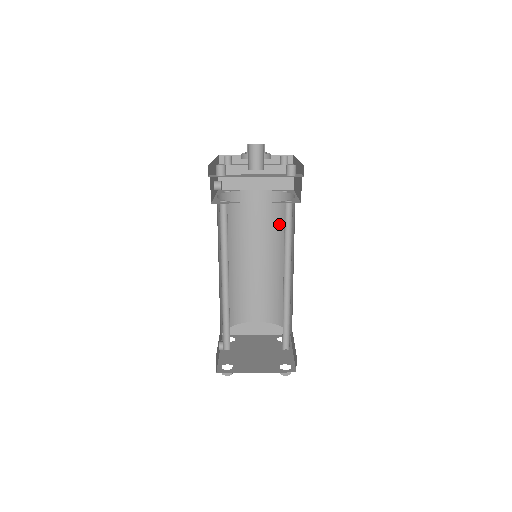
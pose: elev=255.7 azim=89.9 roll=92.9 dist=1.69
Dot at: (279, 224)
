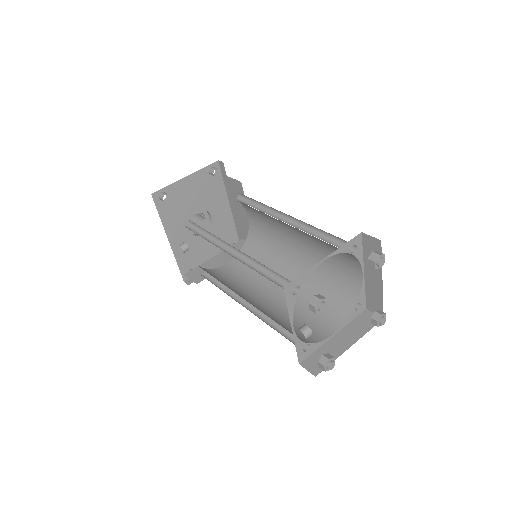
Dot at: (264, 258)
